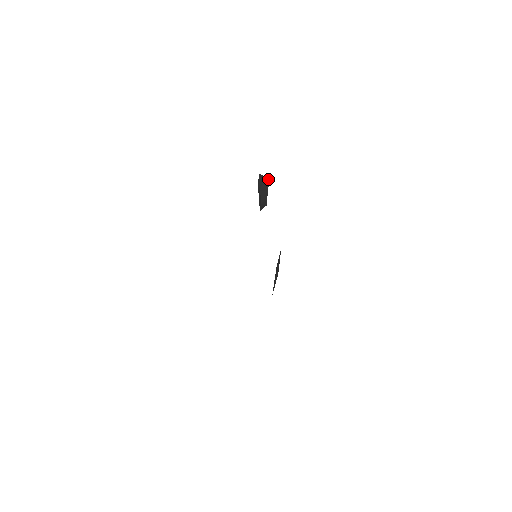
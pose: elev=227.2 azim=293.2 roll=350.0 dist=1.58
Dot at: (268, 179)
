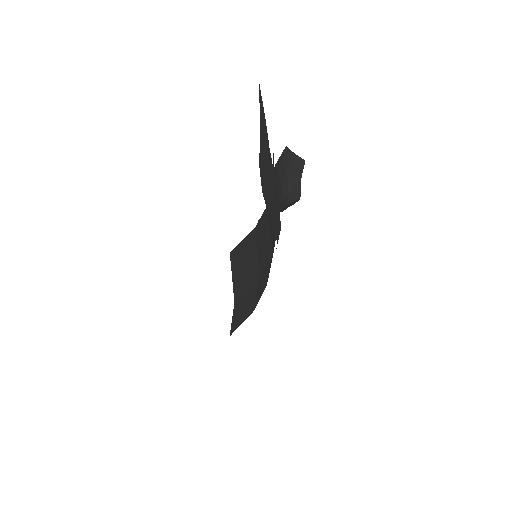
Dot at: (302, 159)
